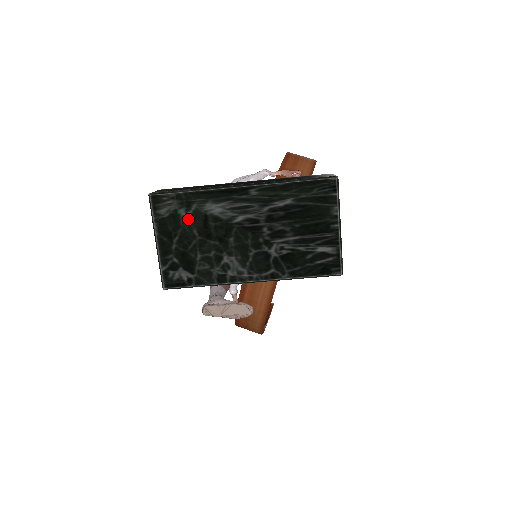
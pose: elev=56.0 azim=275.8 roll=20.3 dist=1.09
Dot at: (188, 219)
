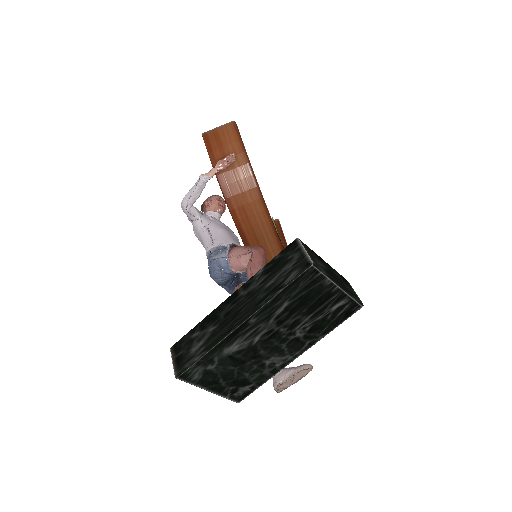
Dot at: (218, 367)
